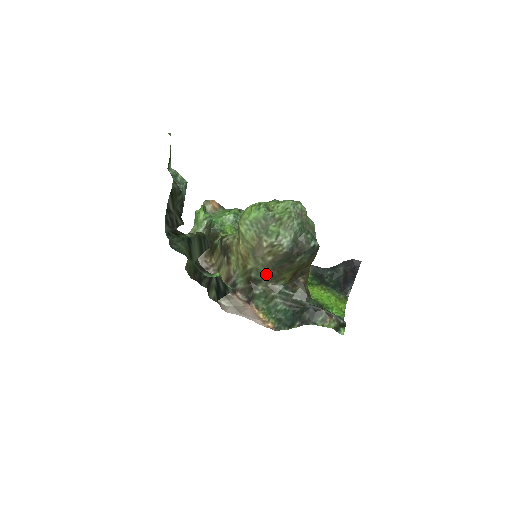
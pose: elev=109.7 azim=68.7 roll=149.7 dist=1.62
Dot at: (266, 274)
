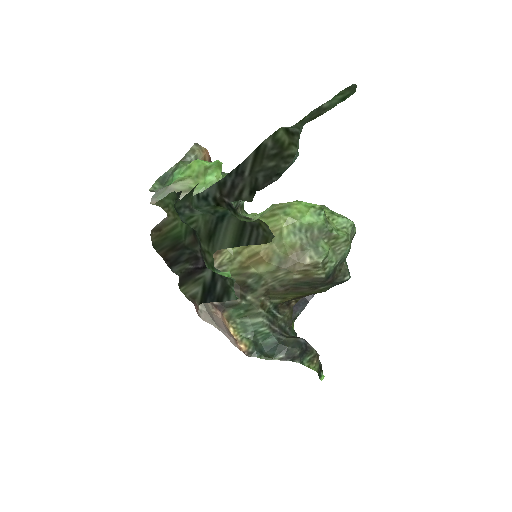
Dot at: (267, 286)
